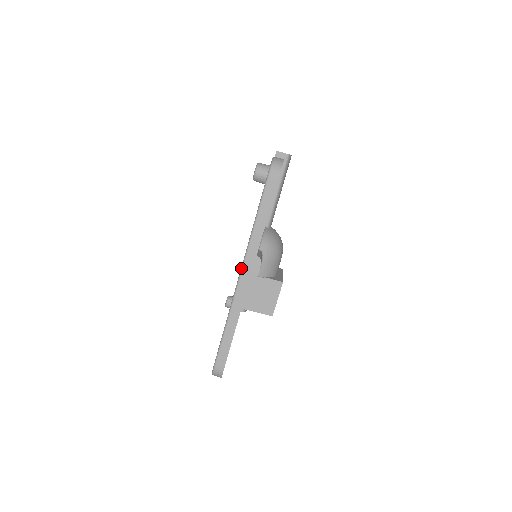
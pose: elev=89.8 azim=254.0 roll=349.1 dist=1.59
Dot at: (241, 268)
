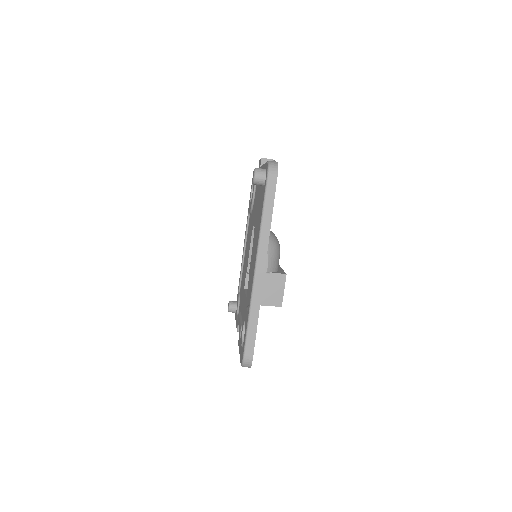
Dot at: (255, 263)
